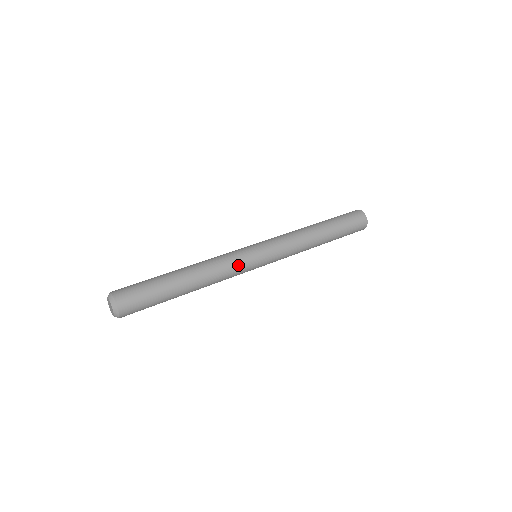
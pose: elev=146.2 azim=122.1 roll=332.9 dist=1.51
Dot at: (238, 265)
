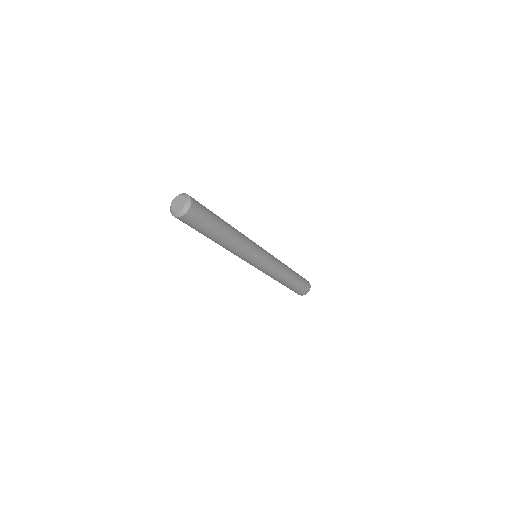
Dot at: (254, 248)
